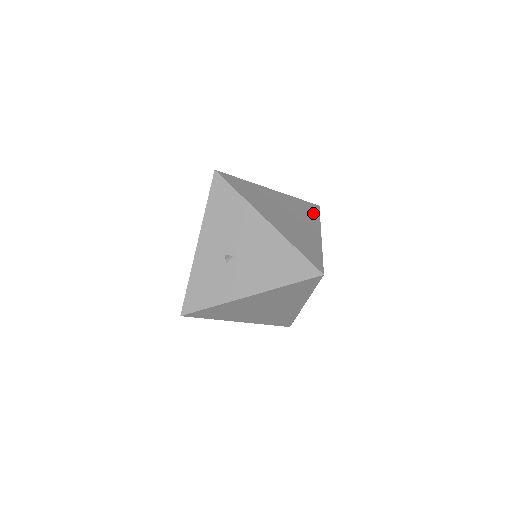
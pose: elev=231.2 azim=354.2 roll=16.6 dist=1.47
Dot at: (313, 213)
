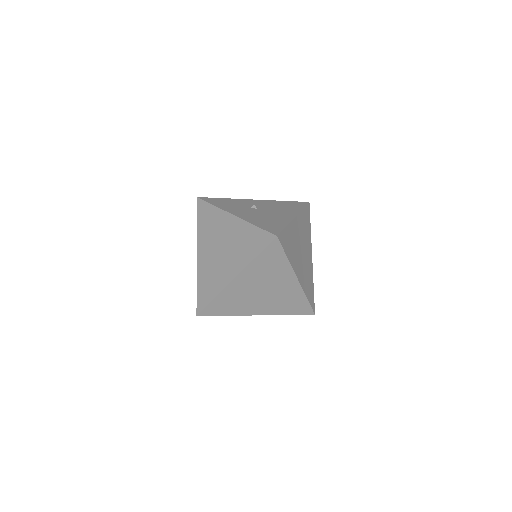
Dot at: (309, 294)
